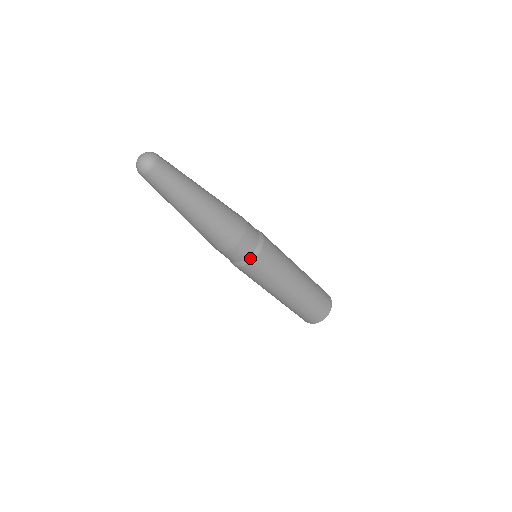
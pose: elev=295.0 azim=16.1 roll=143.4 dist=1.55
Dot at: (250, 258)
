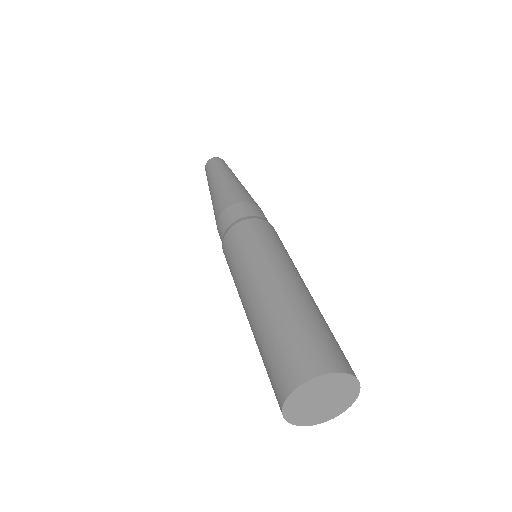
Dot at: (231, 226)
